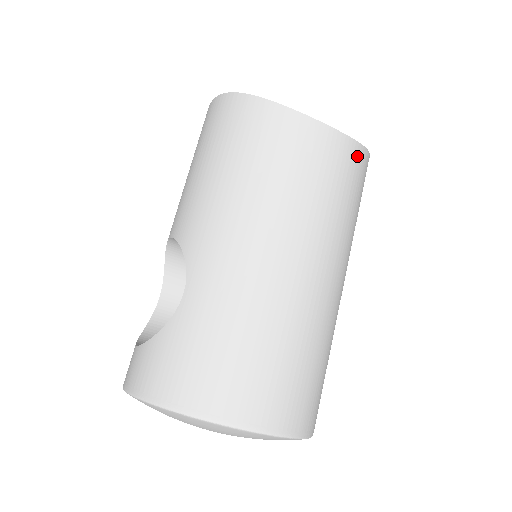
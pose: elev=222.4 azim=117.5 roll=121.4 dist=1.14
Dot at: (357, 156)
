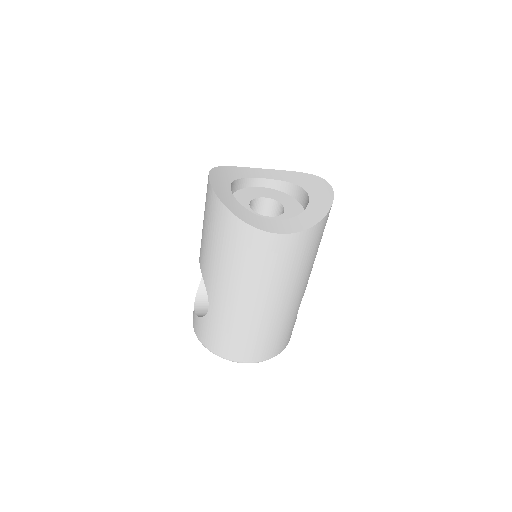
Dot at: (309, 235)
